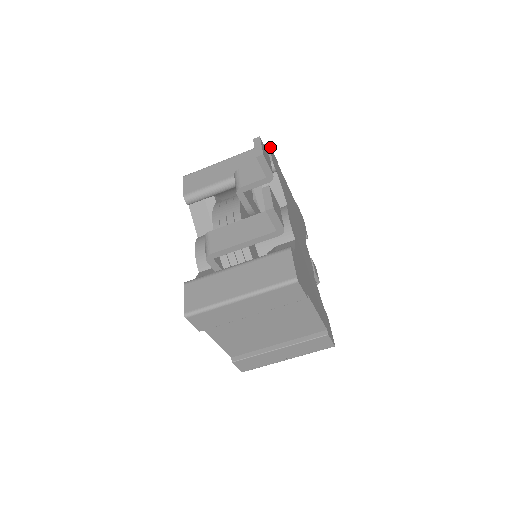
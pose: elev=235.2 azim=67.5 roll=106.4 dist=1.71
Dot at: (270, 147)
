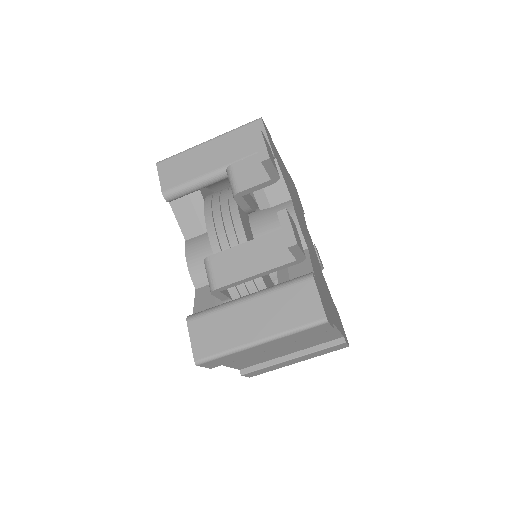
Dot at: (263, 123)
